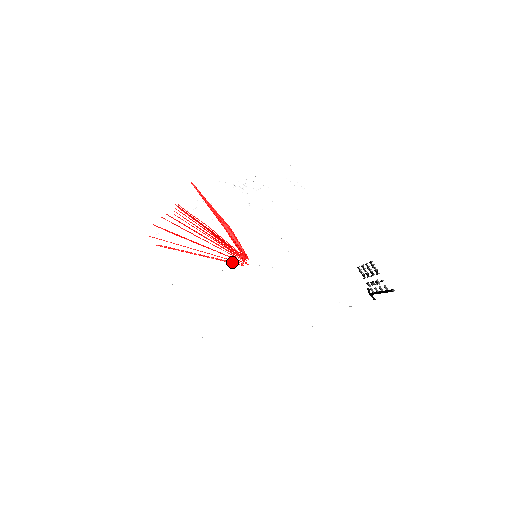
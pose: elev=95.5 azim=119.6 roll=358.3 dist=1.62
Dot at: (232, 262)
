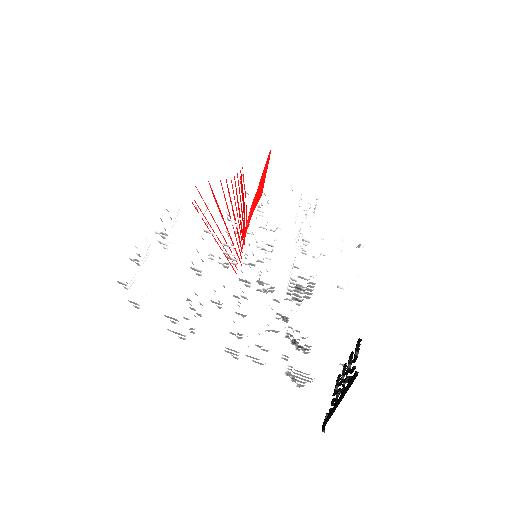
Dot at: occluded
